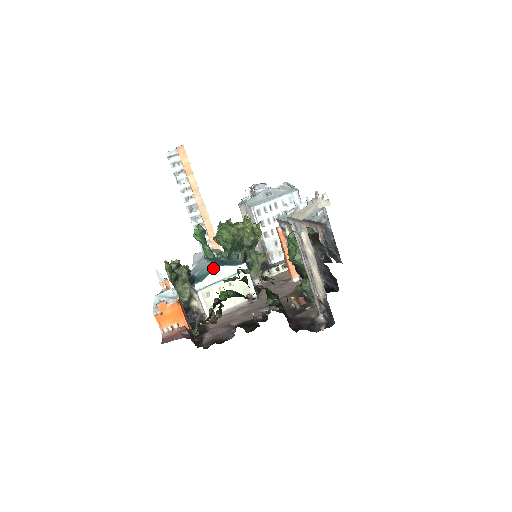
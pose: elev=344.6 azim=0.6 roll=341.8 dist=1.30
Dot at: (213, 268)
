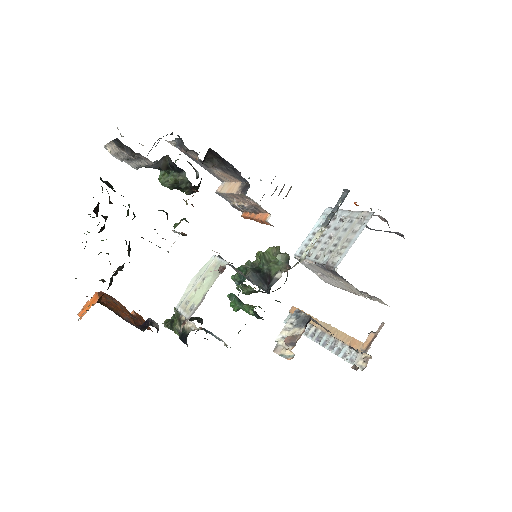
Dot at: occluded
